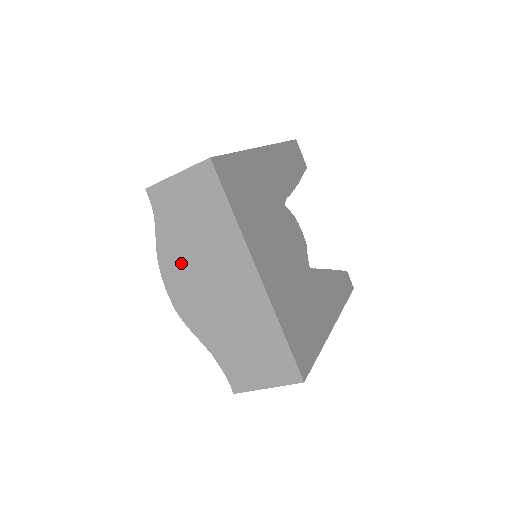
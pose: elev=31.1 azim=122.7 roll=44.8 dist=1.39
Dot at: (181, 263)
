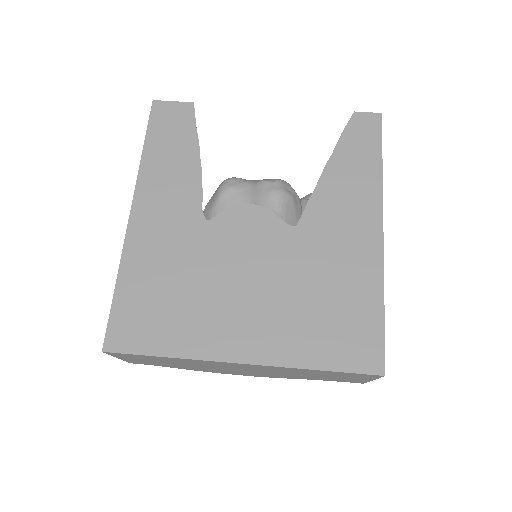
Dot at: (210, 370)
